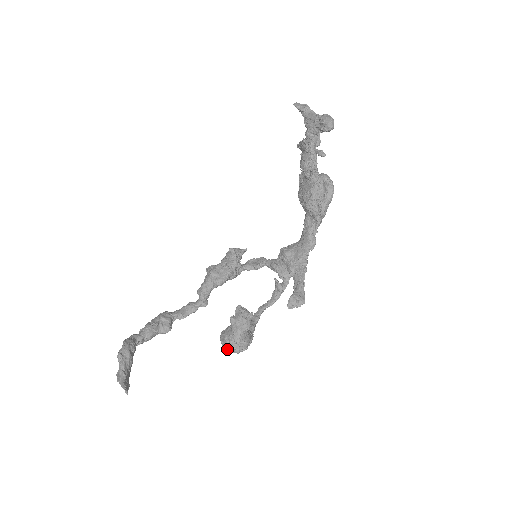
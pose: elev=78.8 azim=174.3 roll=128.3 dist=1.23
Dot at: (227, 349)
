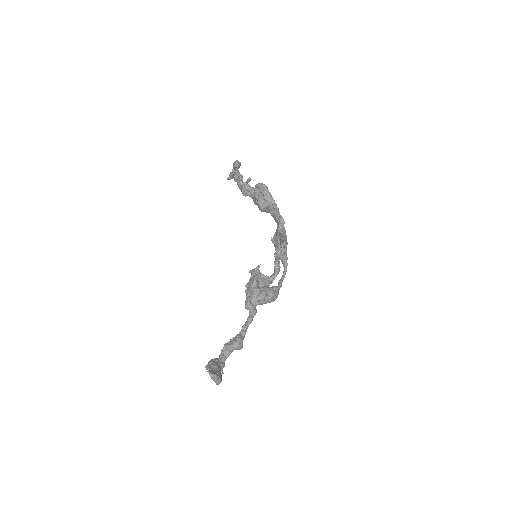
Dot at: (255, 304)
